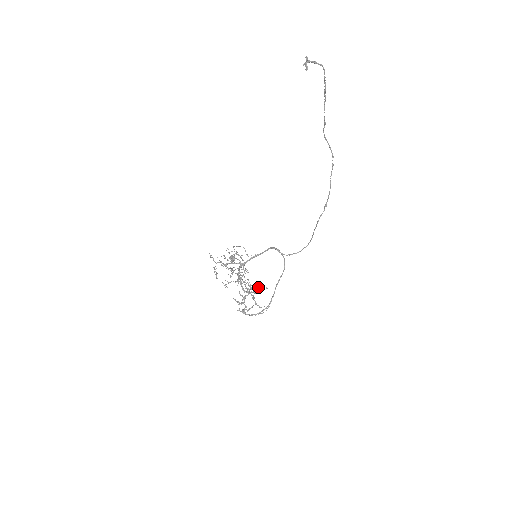
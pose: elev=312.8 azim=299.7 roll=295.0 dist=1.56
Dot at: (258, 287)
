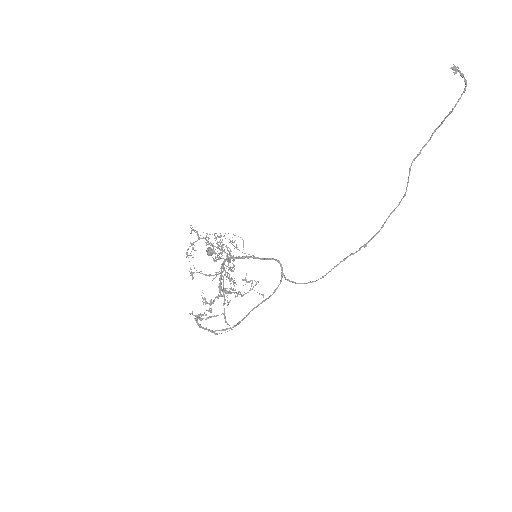
Dot at: (252, 288)
